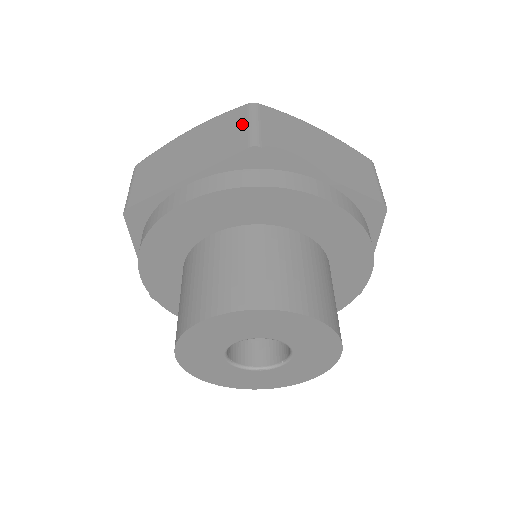
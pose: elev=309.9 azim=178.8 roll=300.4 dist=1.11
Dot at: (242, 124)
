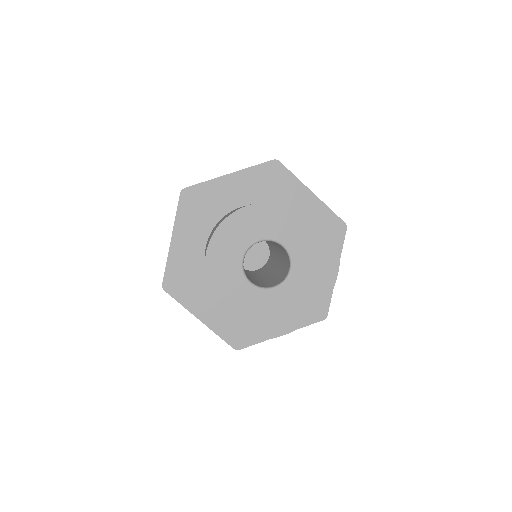
Dot at: occluded
